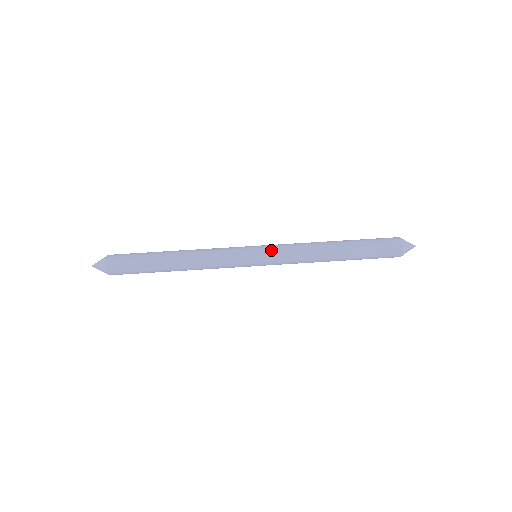
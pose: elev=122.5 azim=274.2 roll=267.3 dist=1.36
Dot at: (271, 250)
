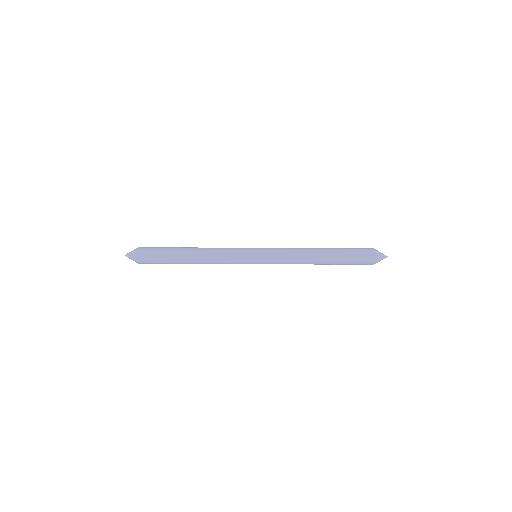
Dot at: (268, 249)
